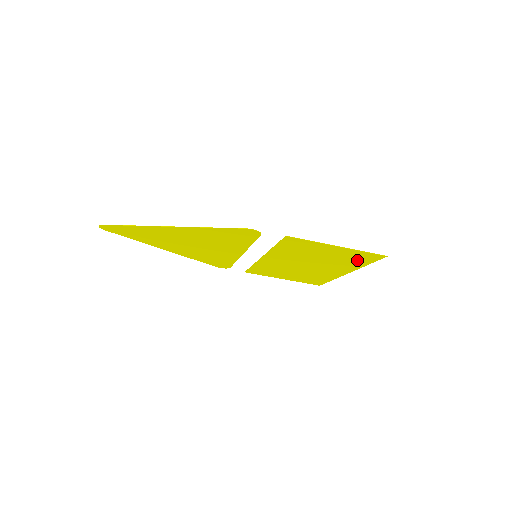
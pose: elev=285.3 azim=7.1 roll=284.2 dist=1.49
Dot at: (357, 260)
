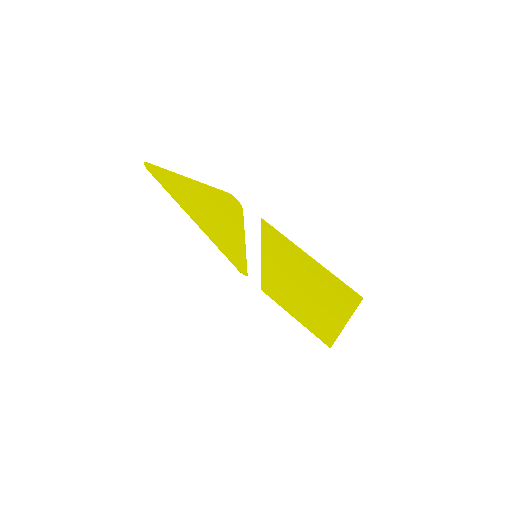
Dot at: (339, 297)
